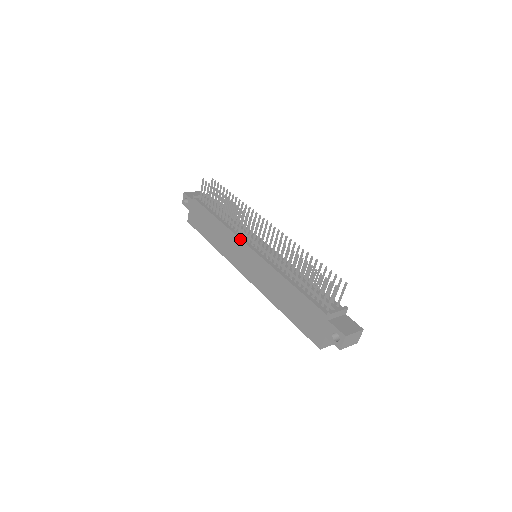
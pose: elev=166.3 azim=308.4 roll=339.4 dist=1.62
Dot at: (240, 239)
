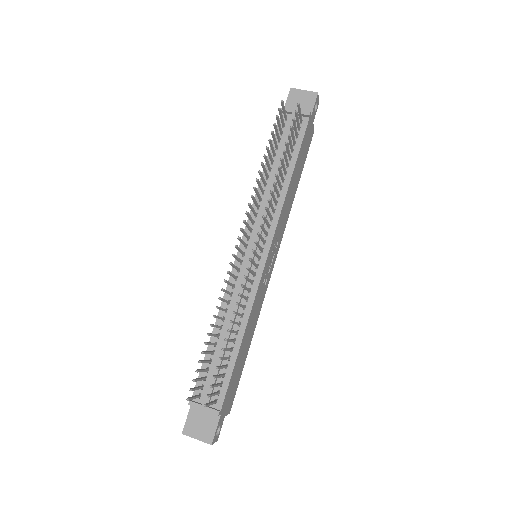
Dot at: (245, 227)
